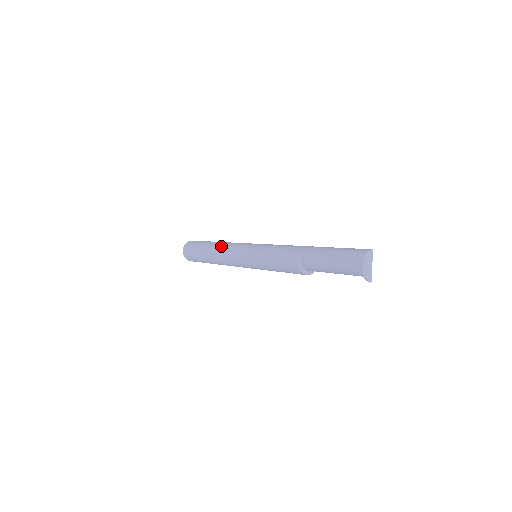
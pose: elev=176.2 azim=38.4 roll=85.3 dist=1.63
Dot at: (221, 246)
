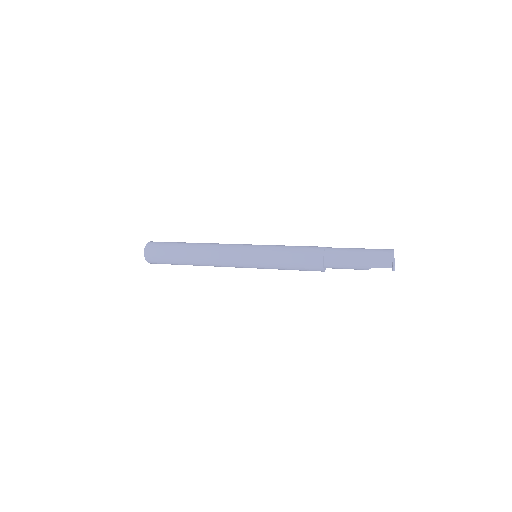
Dot at: (213, 243)
